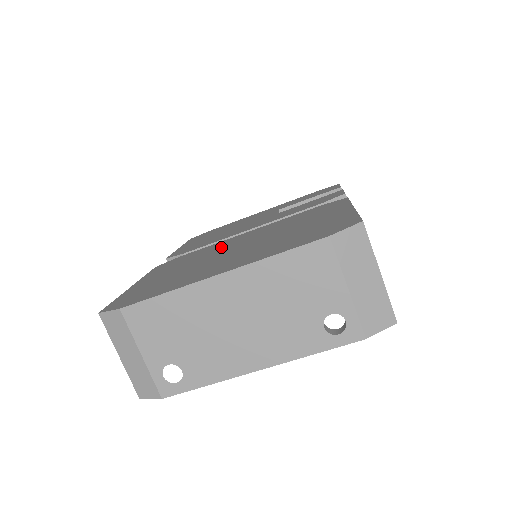
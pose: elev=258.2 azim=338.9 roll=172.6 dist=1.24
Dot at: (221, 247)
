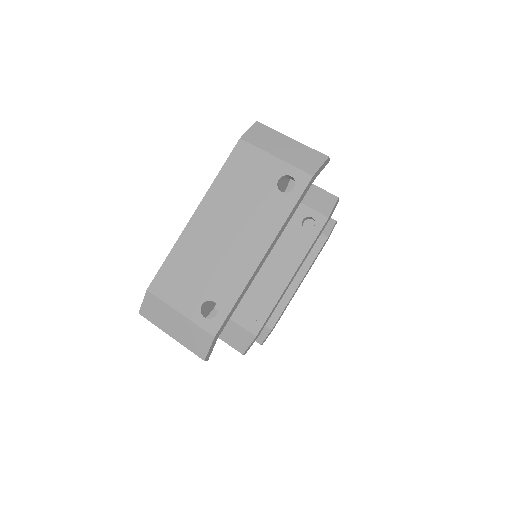
Dot at: occluded
